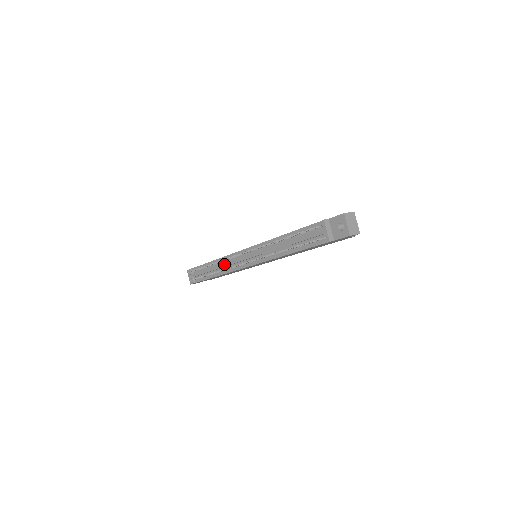
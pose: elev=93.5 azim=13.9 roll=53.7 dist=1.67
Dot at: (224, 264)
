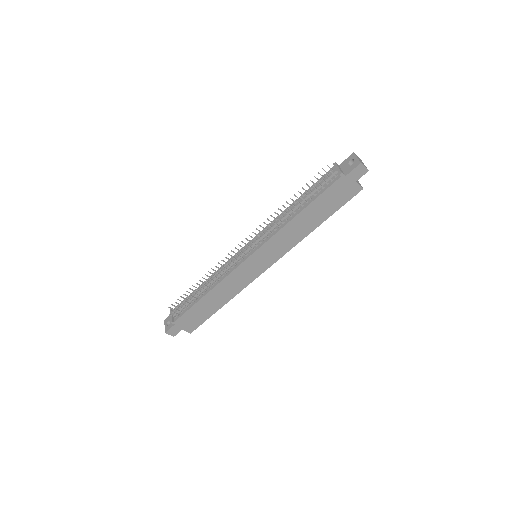
Dot at: (219, 272)
